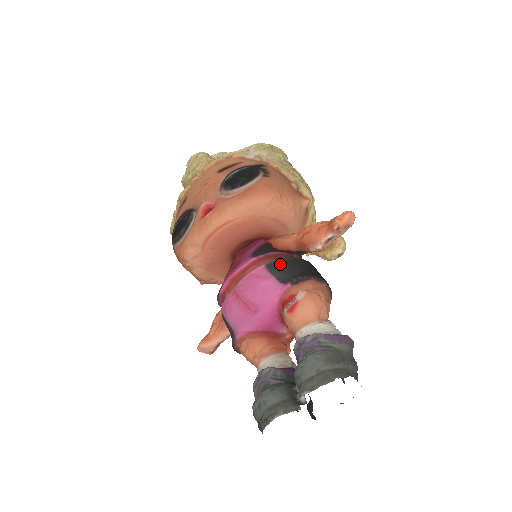
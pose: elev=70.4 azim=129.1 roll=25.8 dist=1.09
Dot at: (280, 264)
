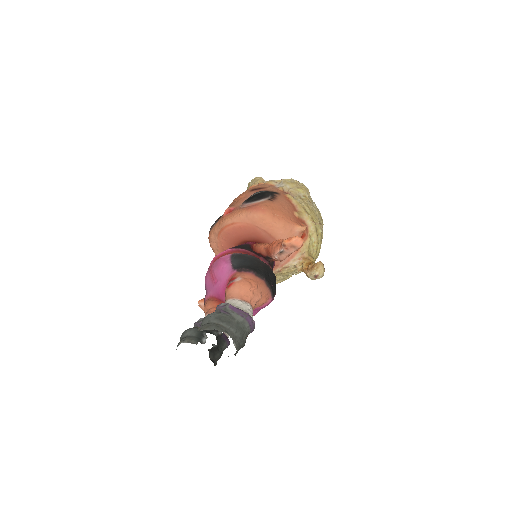
Dot at: (240, 257)
